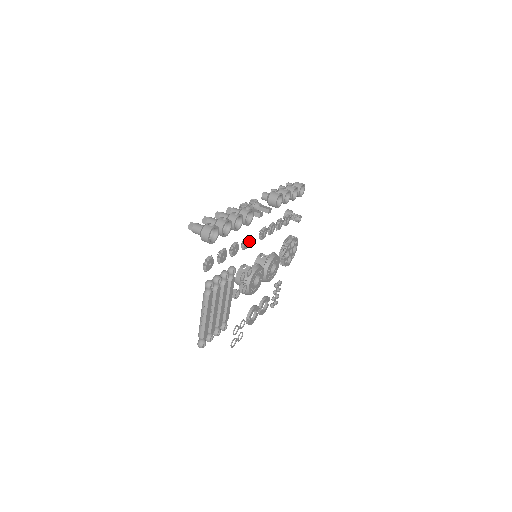
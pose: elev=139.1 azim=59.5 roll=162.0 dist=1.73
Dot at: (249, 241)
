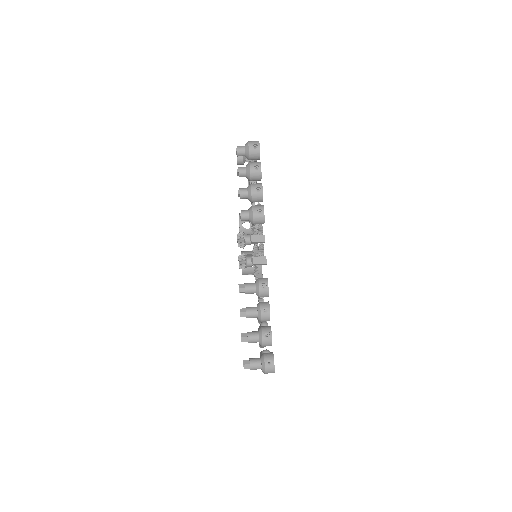
Dot at: occluded
